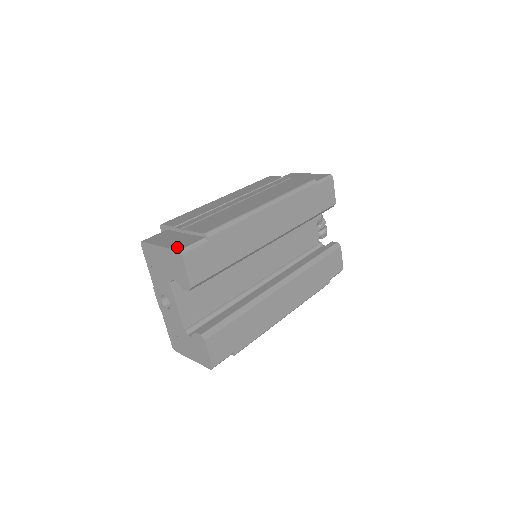
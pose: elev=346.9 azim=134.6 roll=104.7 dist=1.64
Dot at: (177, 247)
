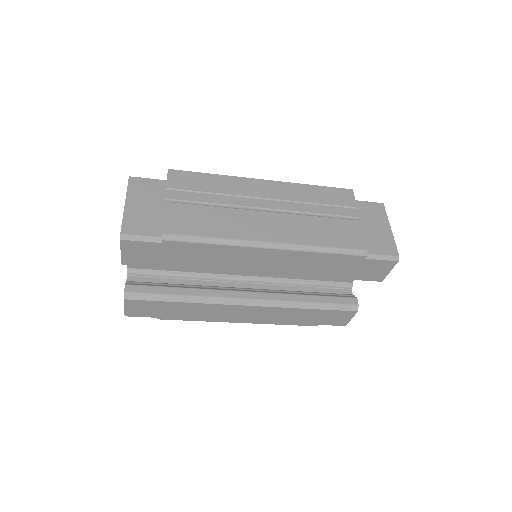
Dot at: (128, 225)
